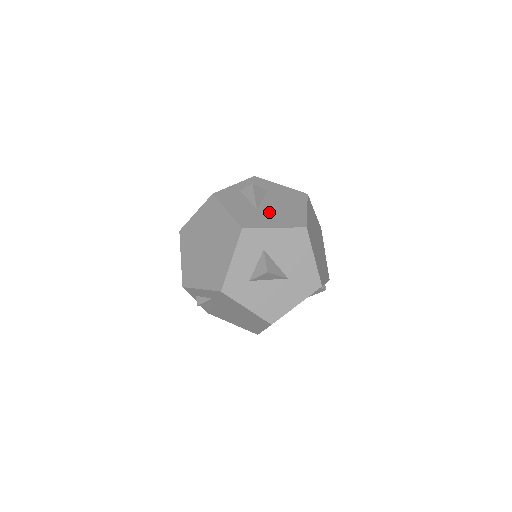
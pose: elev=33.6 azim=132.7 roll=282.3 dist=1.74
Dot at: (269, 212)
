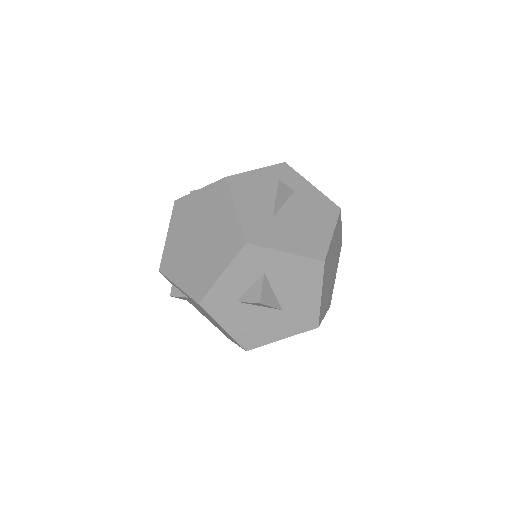
Dot at: (286, 225)
